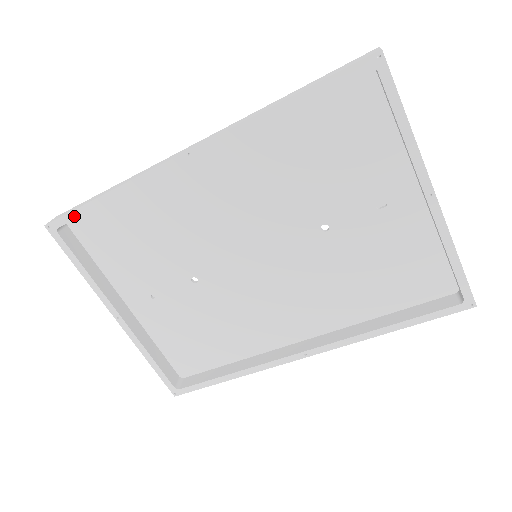
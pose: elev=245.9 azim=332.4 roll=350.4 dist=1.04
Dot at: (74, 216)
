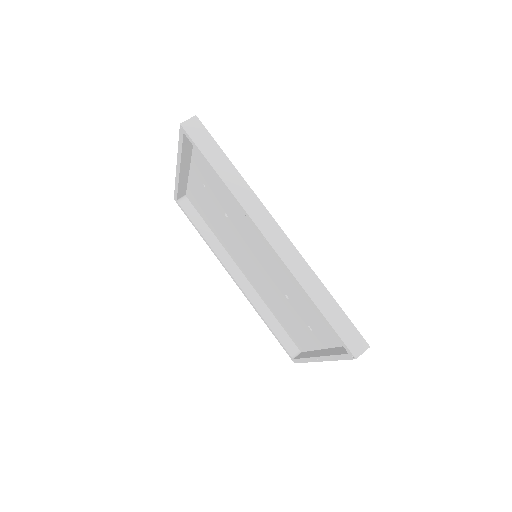
Dot at: (197, 149)
